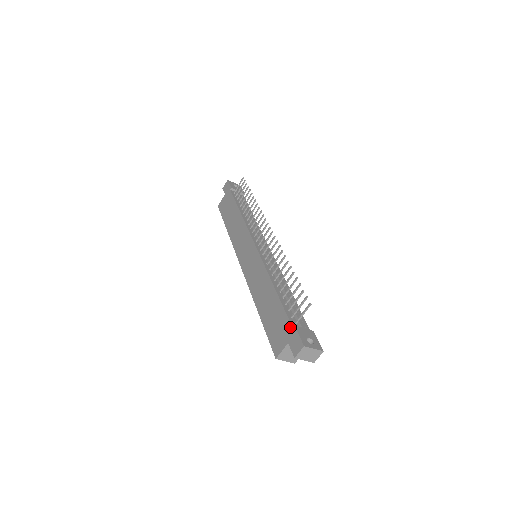
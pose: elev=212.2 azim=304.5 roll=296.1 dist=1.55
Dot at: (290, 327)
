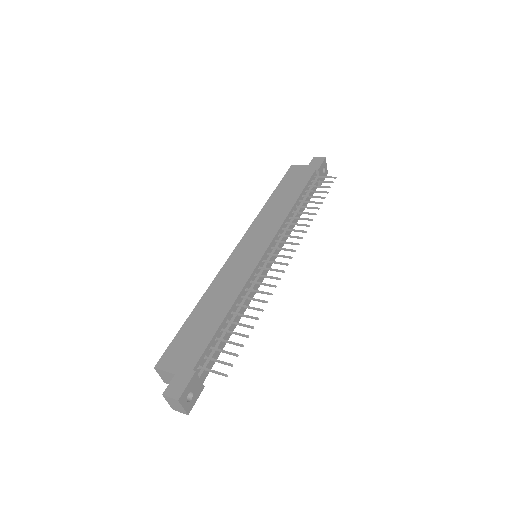
Dot at: (192, 366)
